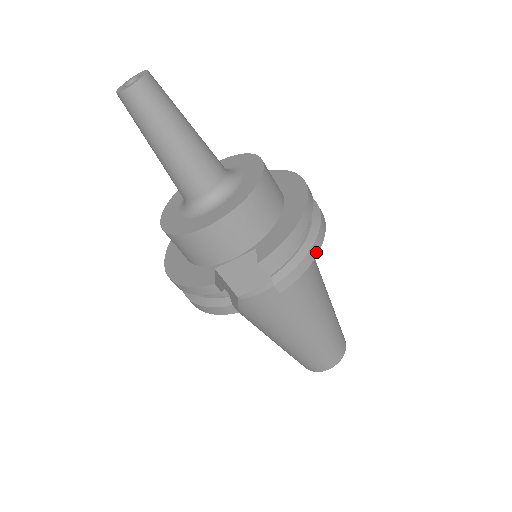
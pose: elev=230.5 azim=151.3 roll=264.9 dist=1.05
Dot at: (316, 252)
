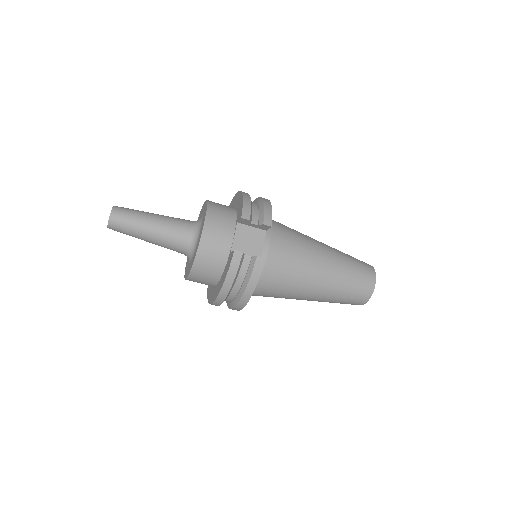
Dot at: (269, 202)
